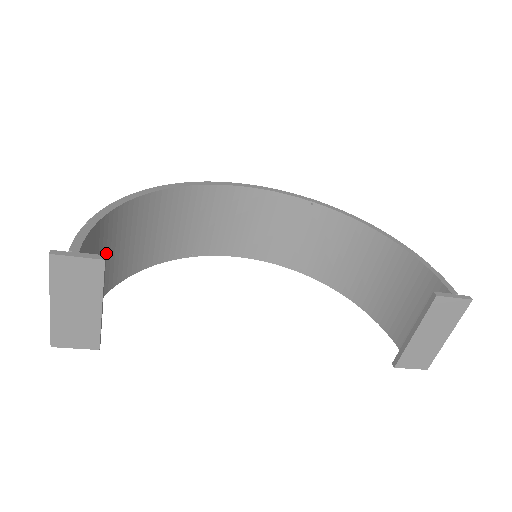
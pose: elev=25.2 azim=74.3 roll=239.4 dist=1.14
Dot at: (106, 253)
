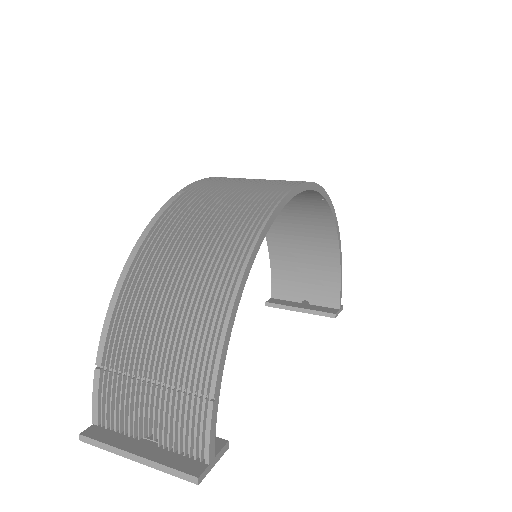
Dot at: (169, 343)
